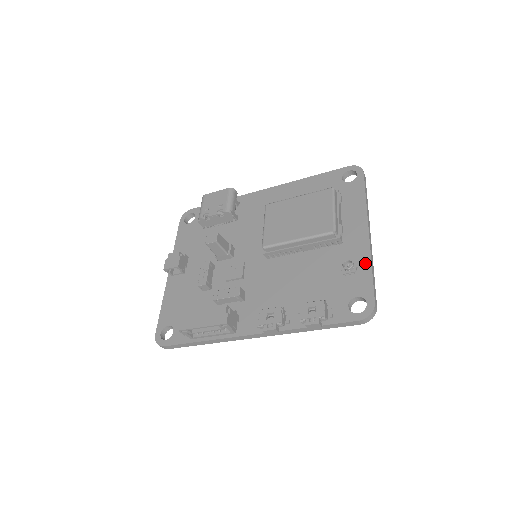
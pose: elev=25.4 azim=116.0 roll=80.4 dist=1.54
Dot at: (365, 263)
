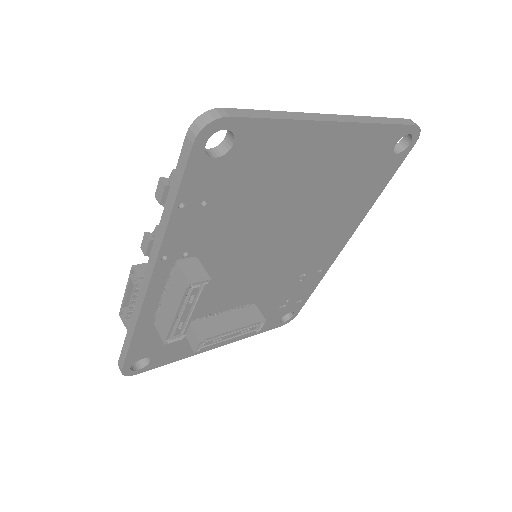
Dot at: occluded
